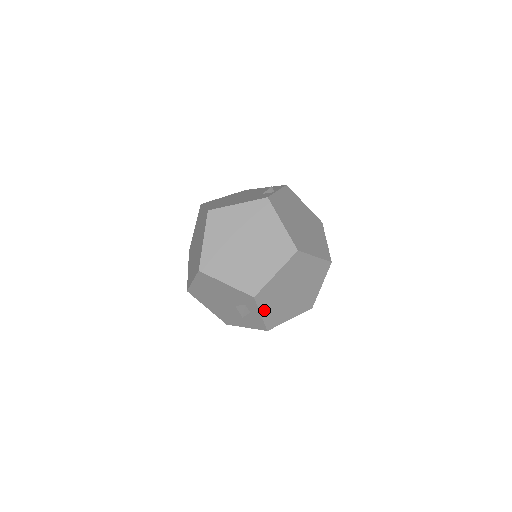
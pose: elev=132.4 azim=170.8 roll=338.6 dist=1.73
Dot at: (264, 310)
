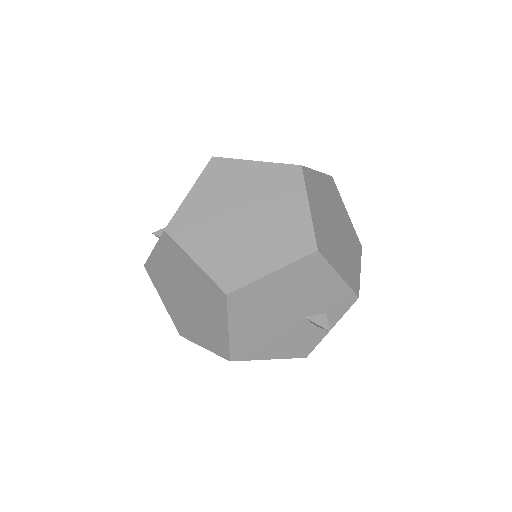
Dot at: occluded
